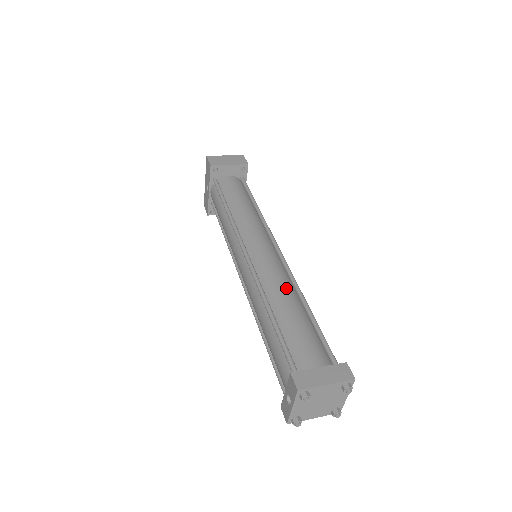
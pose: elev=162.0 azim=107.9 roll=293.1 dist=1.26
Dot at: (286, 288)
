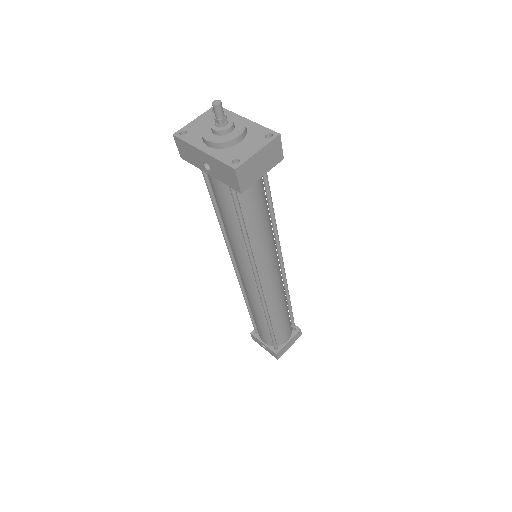
Dot at: (282, 301)
